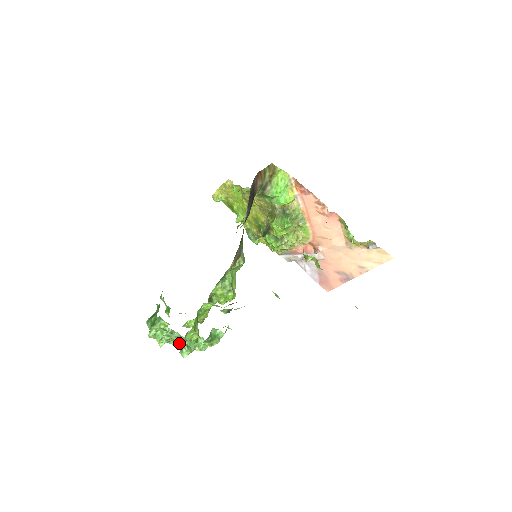
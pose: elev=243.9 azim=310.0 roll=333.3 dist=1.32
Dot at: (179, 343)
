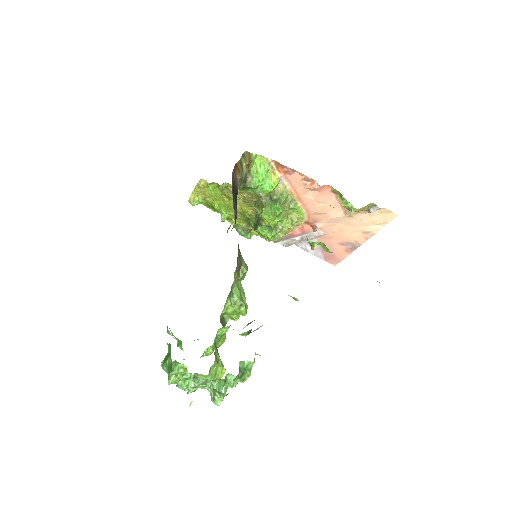
Dot at: occluded
